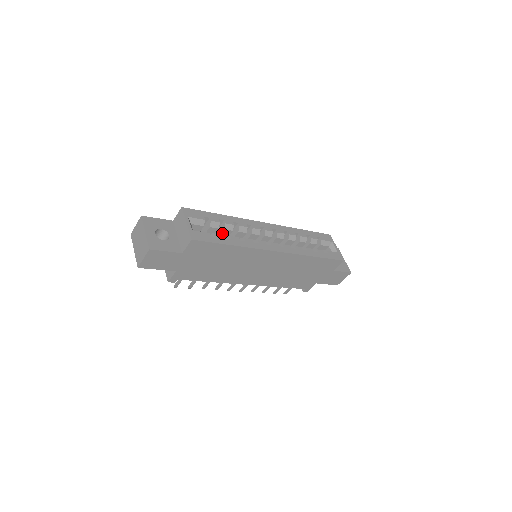
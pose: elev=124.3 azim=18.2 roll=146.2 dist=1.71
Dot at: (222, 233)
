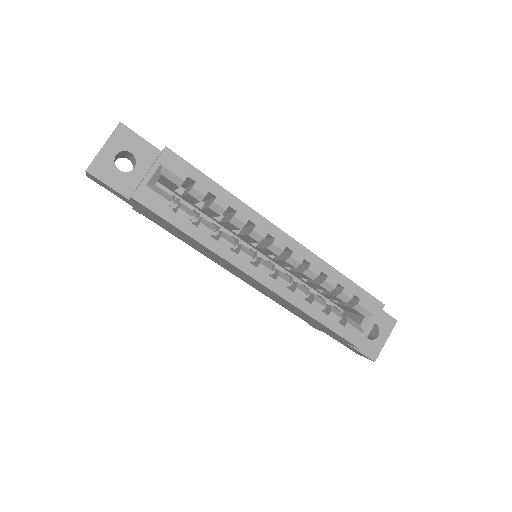
Dot at: (208, 208)
